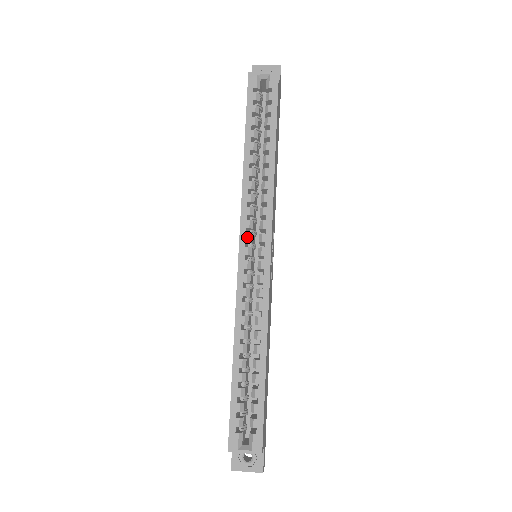
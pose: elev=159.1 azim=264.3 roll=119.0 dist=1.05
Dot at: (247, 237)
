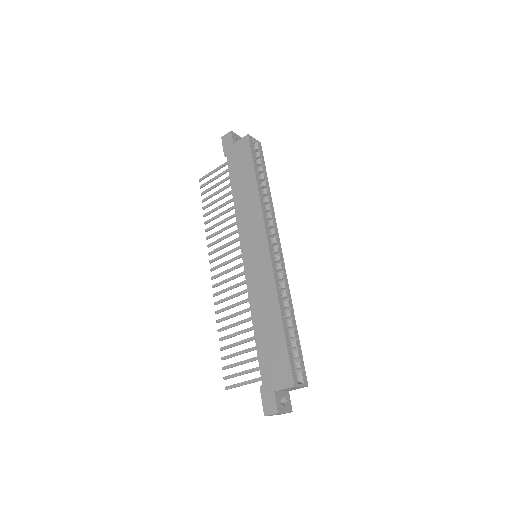
Dot at: (270, 237)
